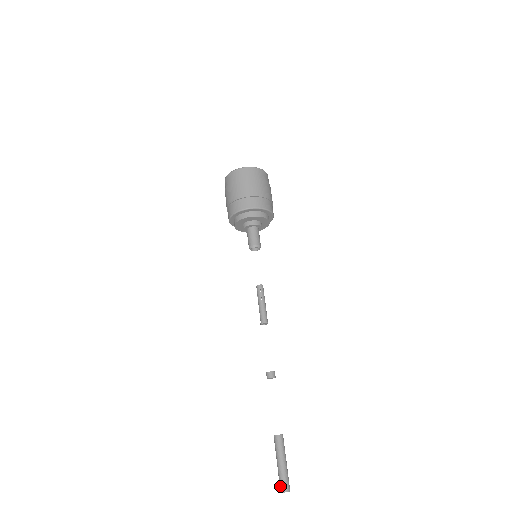
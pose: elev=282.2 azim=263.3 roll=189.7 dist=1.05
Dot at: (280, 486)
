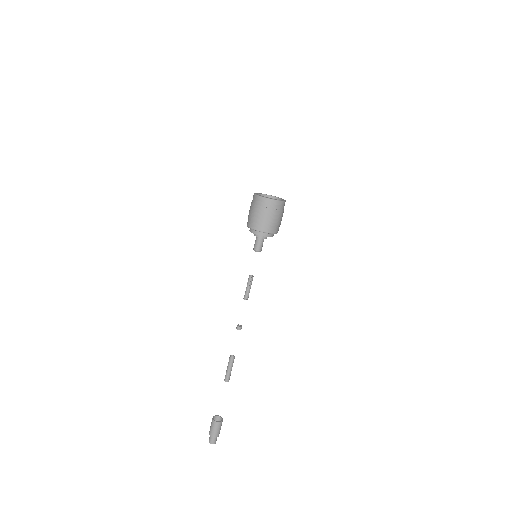
Dot at: (225, 378)
